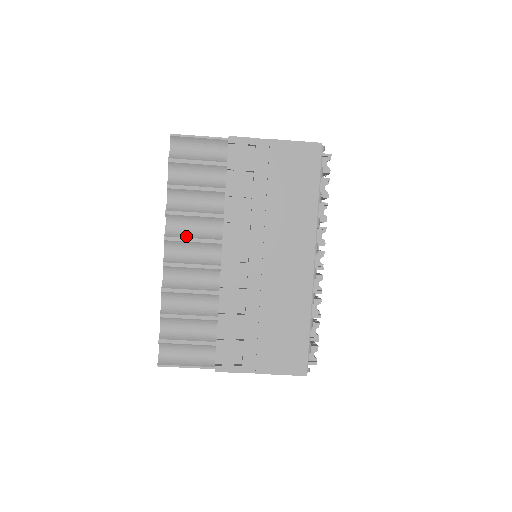
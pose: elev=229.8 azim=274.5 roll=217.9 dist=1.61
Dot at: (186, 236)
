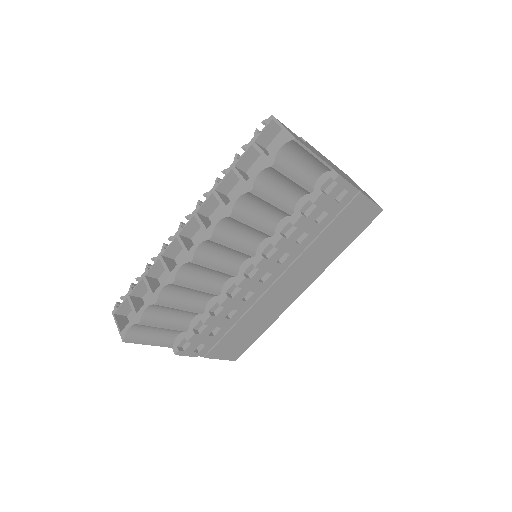
Dot at: (230, 241)
